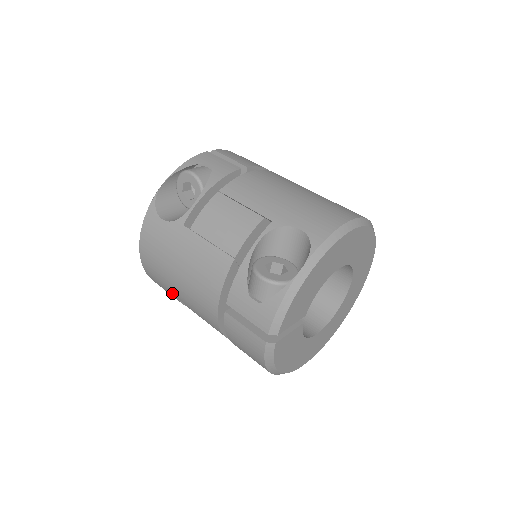
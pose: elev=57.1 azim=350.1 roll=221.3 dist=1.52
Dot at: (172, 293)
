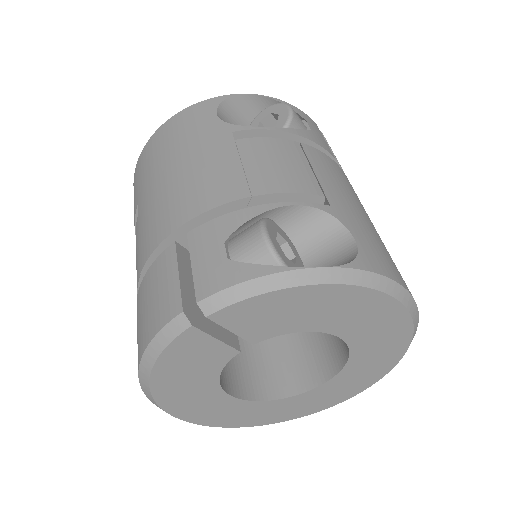
Dot at: (139, 196)
